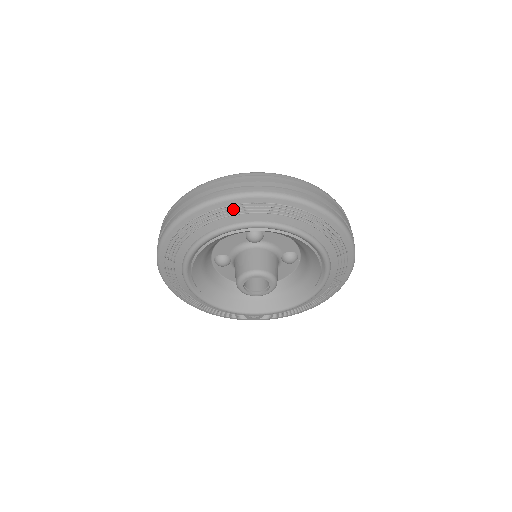
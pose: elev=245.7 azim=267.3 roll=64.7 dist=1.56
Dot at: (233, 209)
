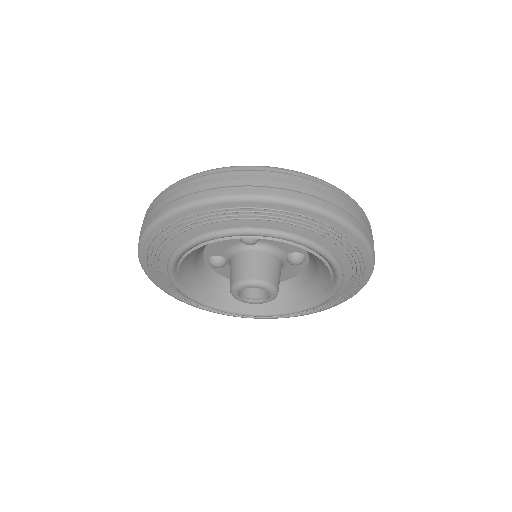
Dot at: (212, 215)
